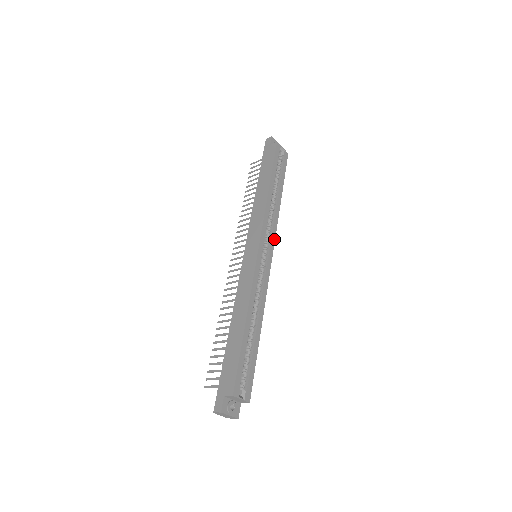
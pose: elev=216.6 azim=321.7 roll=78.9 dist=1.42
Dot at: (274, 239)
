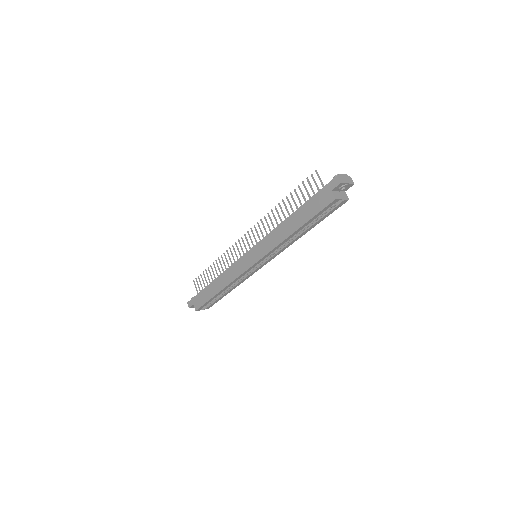
Dot at: occluded
